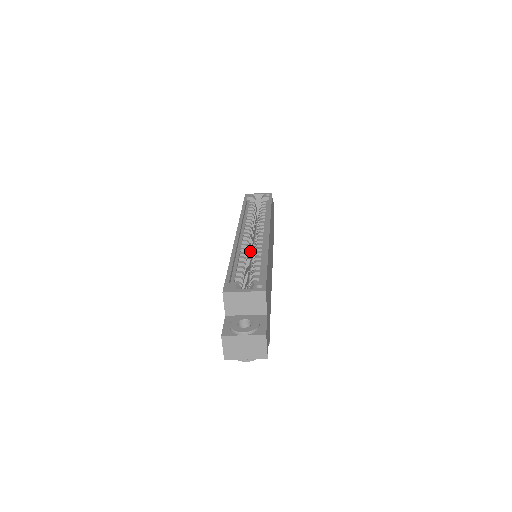
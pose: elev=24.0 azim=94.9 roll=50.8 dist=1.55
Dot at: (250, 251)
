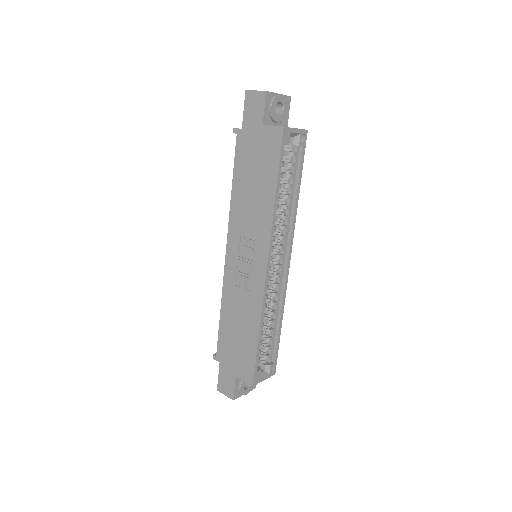
Dot at: occluded
